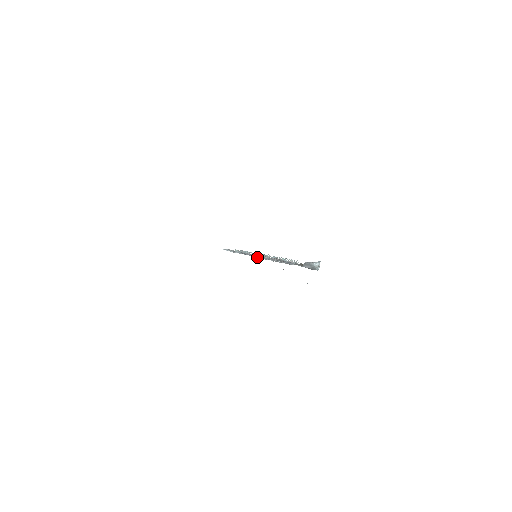
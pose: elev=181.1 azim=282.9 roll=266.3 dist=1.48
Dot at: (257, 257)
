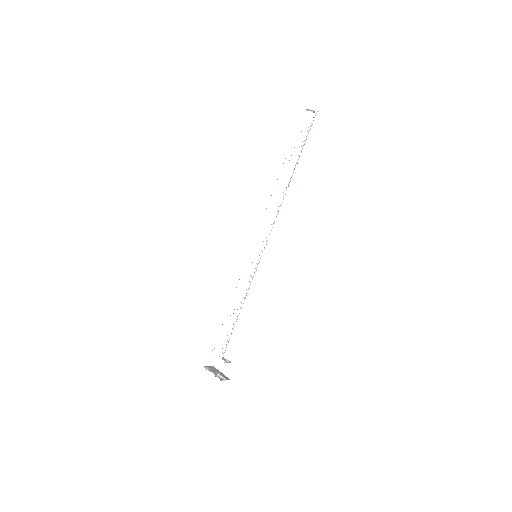
Dot at: occluded
